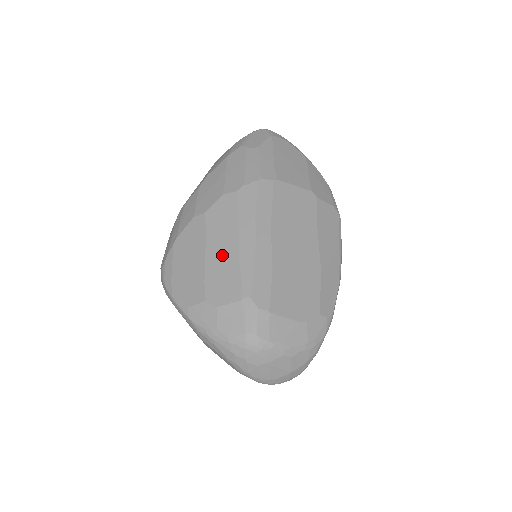
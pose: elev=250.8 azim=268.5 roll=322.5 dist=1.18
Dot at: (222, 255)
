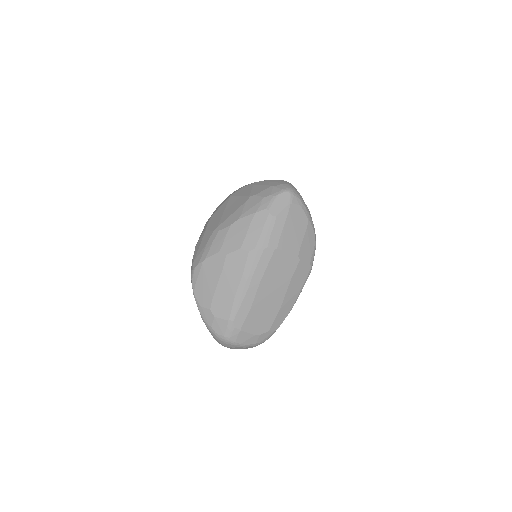
Dot at: (227, 289)
